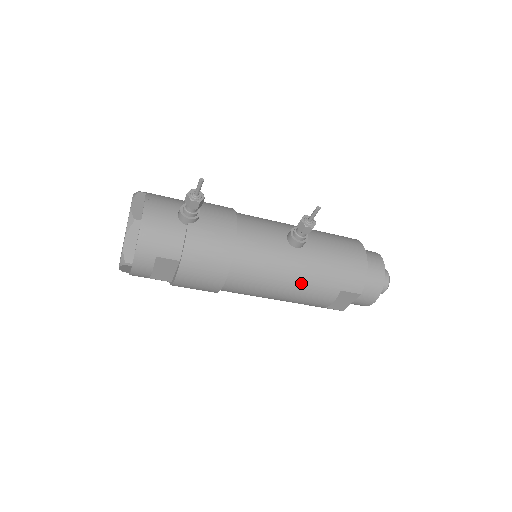
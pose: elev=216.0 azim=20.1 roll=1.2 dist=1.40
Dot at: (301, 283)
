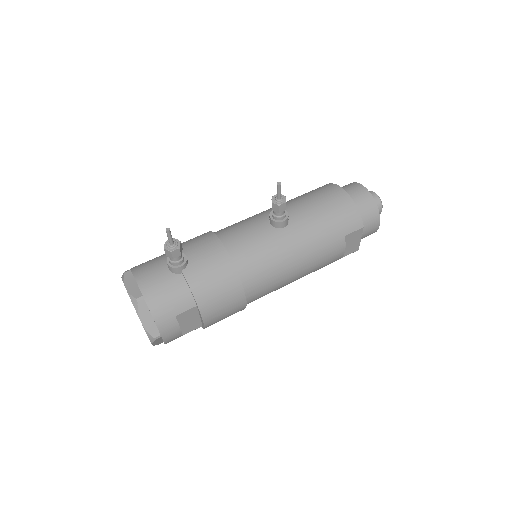
Dot at: (308, 253)
